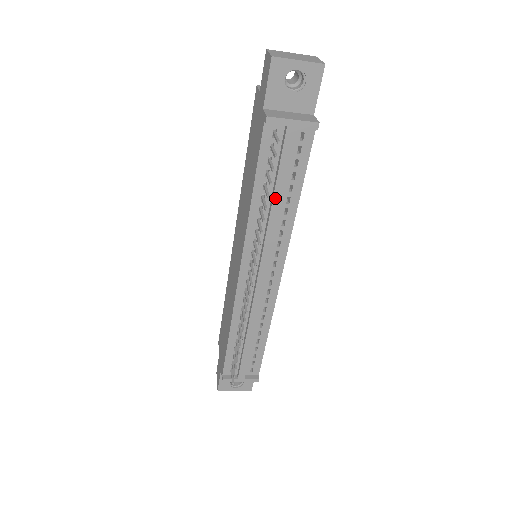
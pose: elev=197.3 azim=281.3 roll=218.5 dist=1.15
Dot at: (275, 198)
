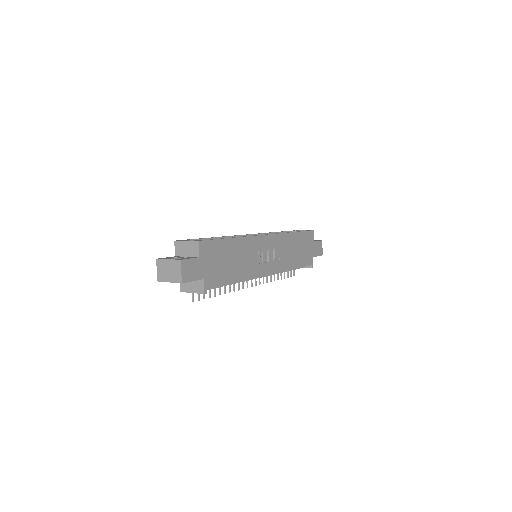
Dot at: occluded
